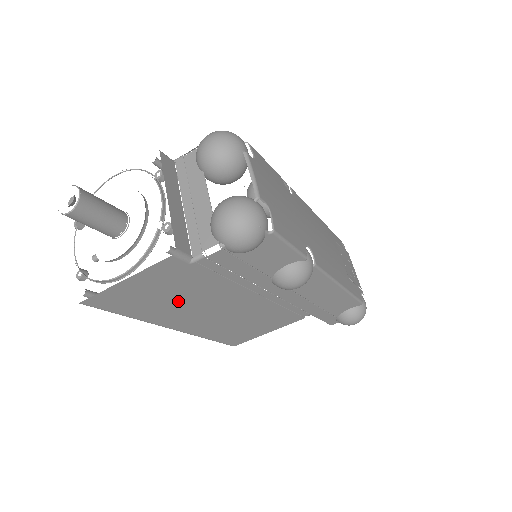
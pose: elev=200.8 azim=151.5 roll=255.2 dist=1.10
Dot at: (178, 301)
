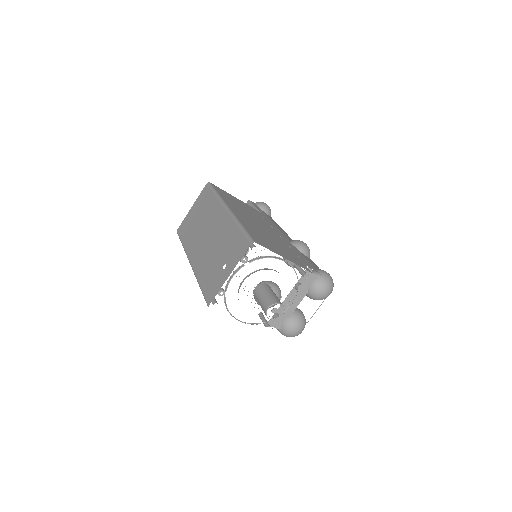
Dot at: occluded
